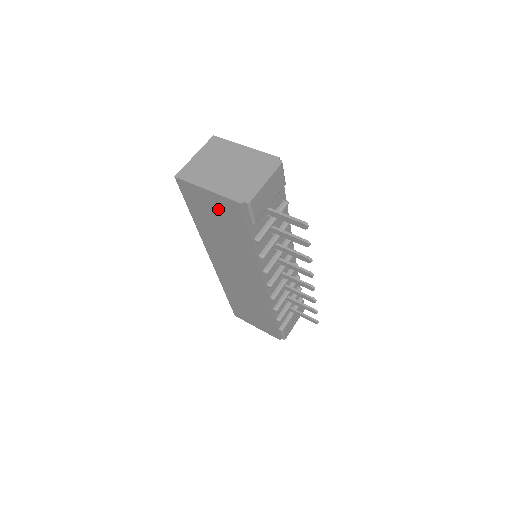
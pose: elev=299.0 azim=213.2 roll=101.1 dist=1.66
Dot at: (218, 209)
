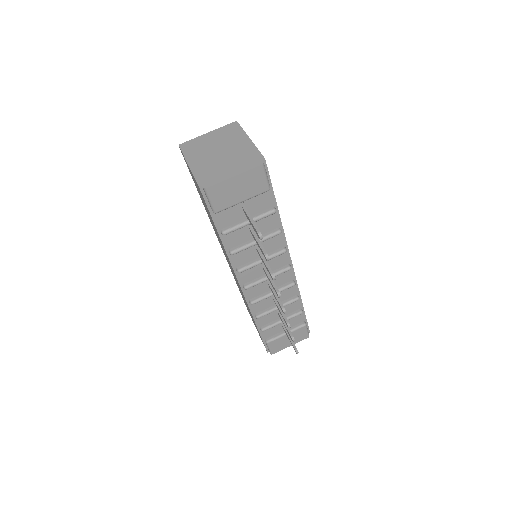
Dot at: occluded
